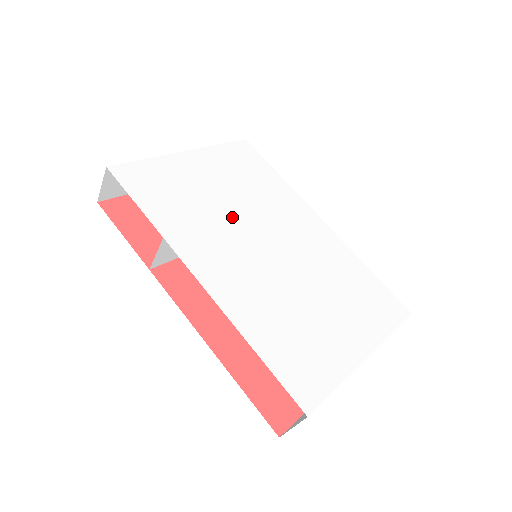
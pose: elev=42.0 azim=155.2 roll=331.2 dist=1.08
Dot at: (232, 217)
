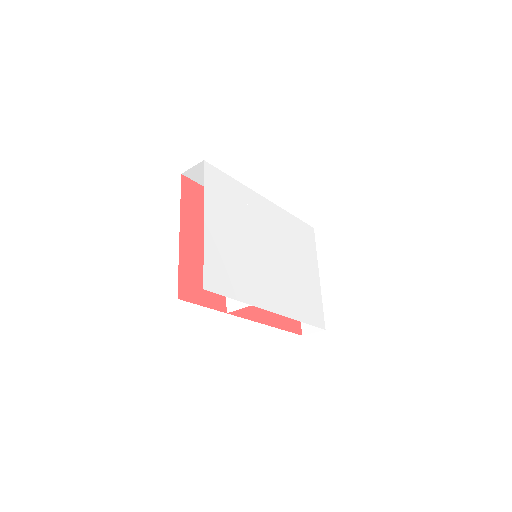
Dot at: (252, 252)
